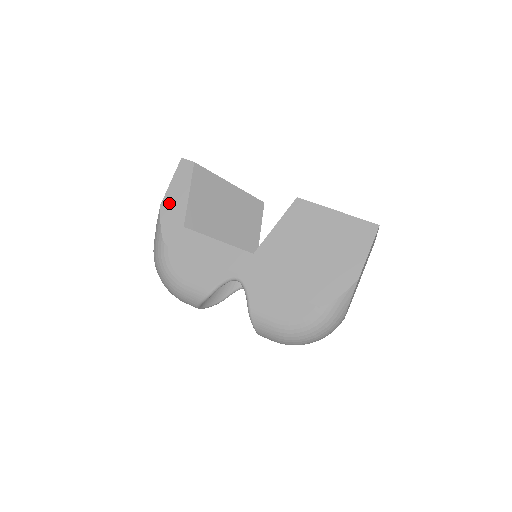
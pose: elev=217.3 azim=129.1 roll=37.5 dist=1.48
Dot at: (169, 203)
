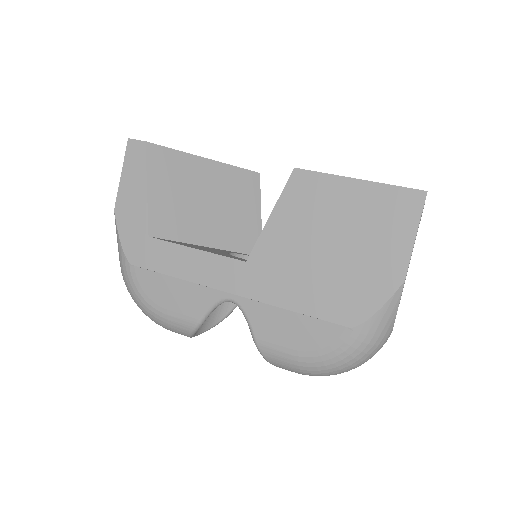
Dot at: (124, 206)
